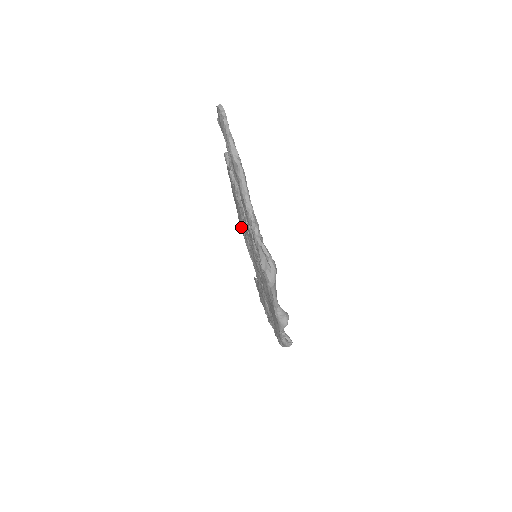
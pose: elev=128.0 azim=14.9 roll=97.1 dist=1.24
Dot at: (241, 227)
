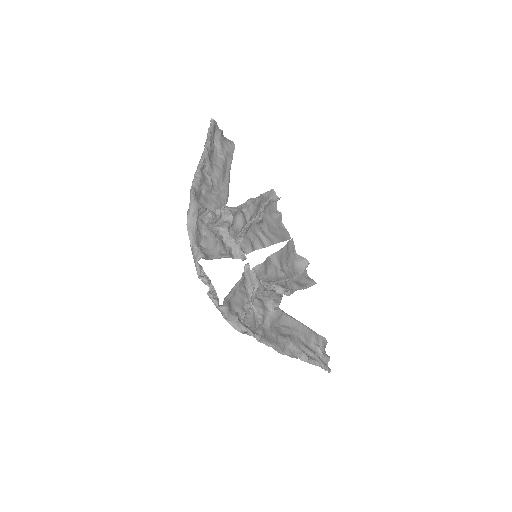
Dot at: occluded
